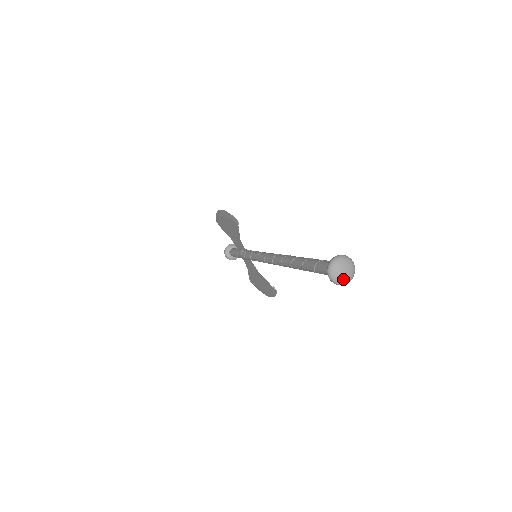
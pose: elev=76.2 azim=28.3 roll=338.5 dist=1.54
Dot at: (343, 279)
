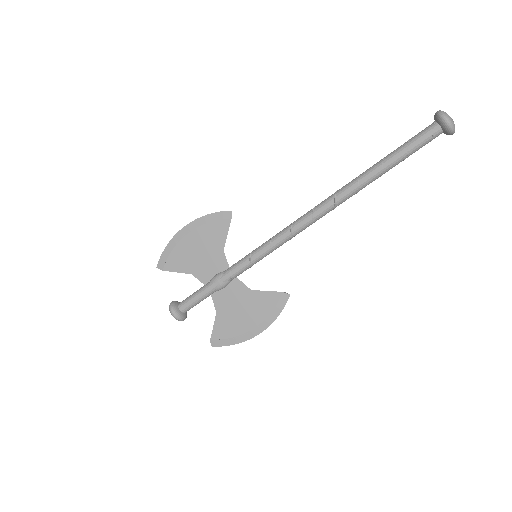
Dot at: (454, 124)
